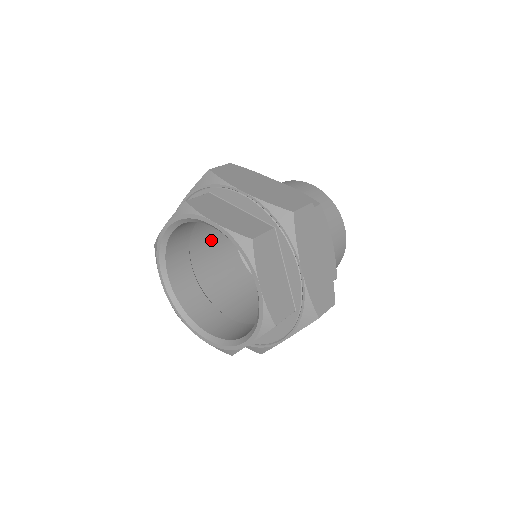
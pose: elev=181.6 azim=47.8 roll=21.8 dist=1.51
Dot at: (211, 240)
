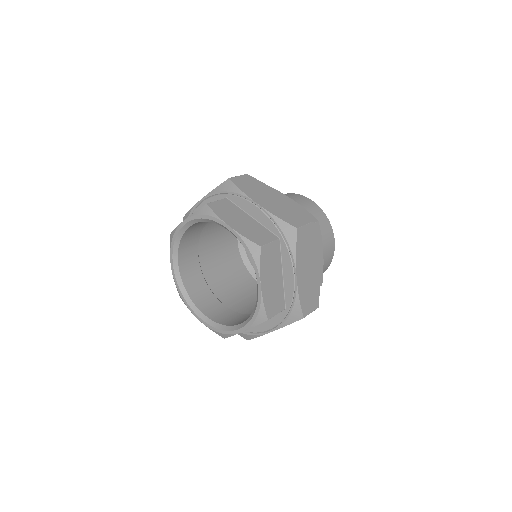
Dot at: (218, 235)
